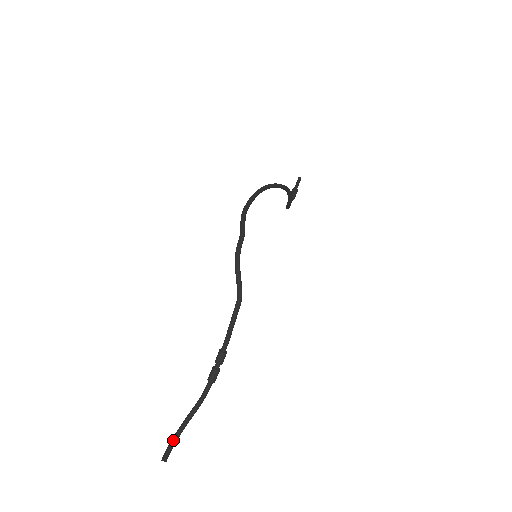
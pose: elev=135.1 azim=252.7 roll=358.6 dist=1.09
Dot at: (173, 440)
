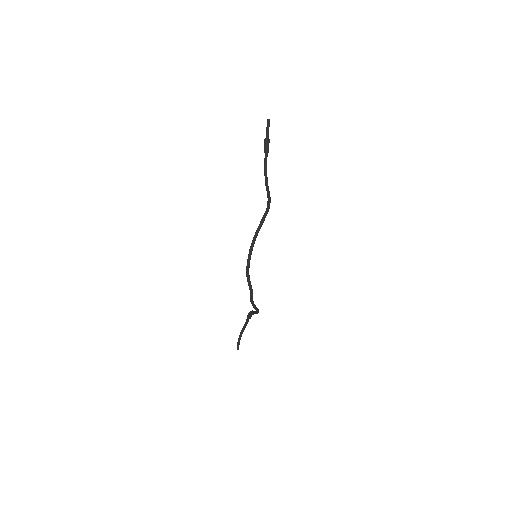
Dot at: (239, 341)
